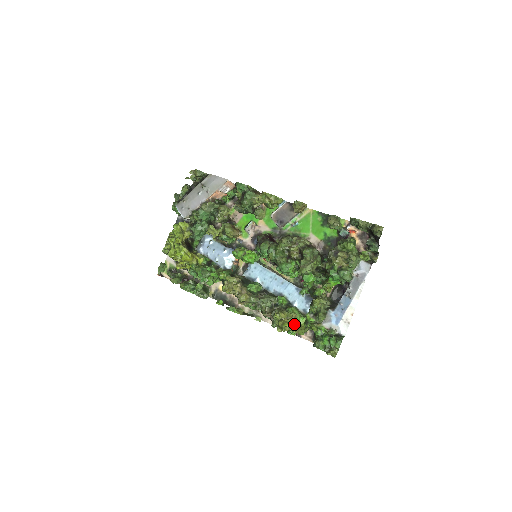
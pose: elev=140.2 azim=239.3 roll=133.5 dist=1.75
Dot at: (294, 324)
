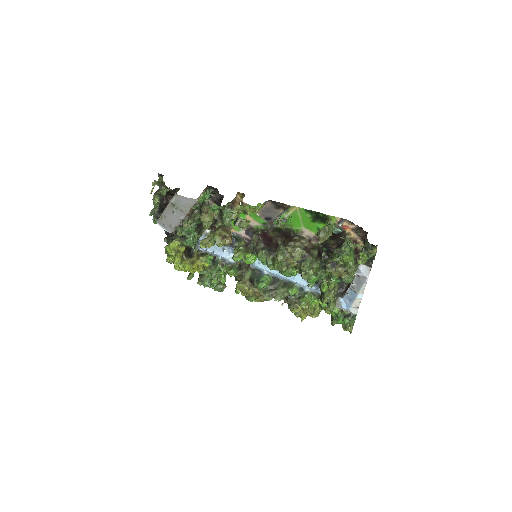
Dot at: occluded
